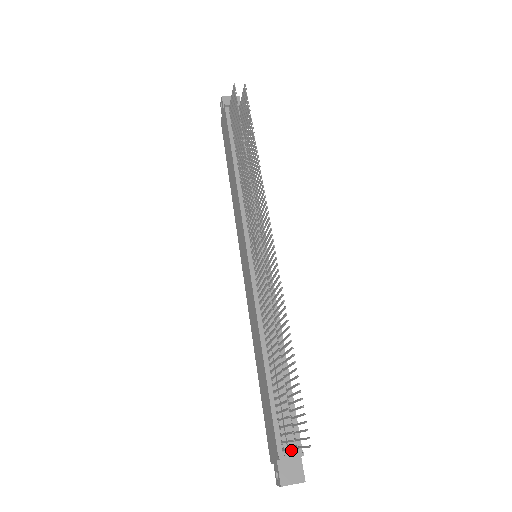
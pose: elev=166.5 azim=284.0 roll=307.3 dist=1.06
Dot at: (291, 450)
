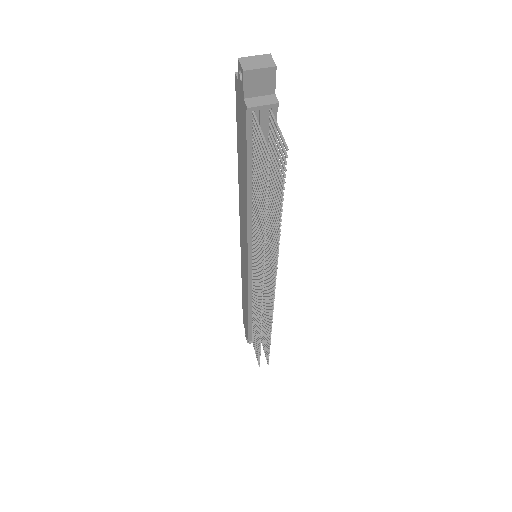
Dot at: occluded
